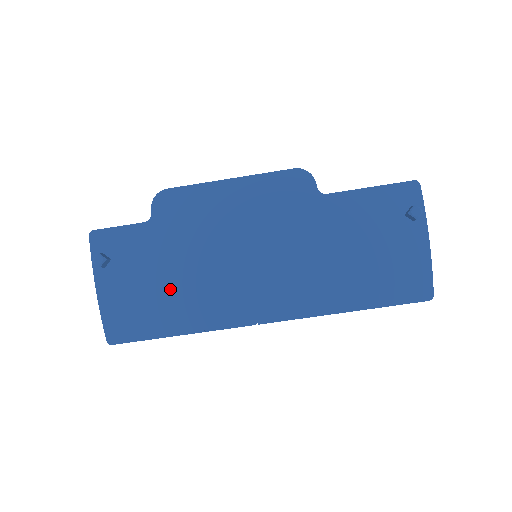
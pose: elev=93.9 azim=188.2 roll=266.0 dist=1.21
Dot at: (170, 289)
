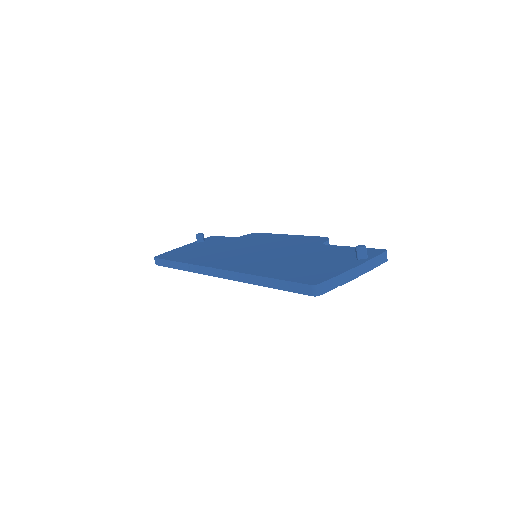
Dot at: (204, 251)
